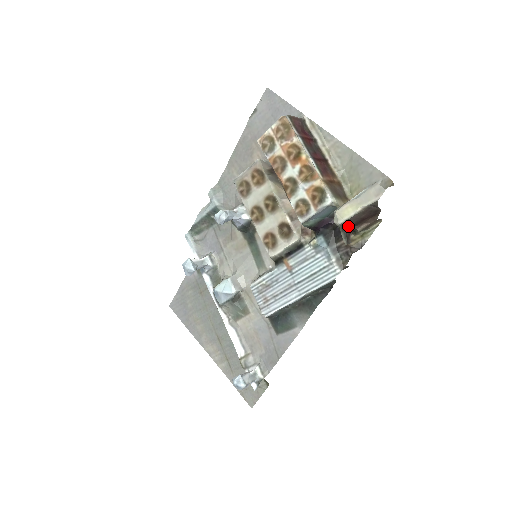
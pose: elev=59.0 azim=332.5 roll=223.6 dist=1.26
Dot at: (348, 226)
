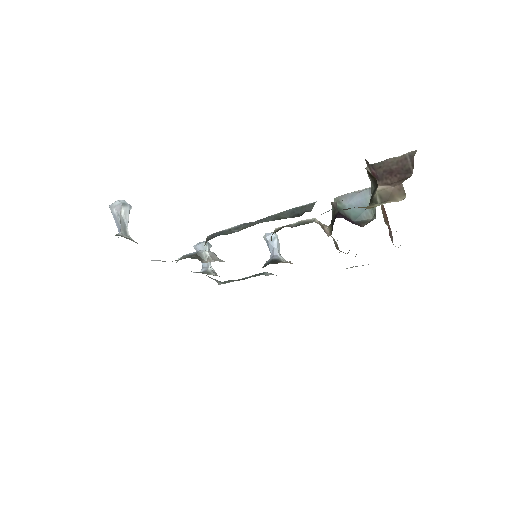
Dot at: (375, 170)
